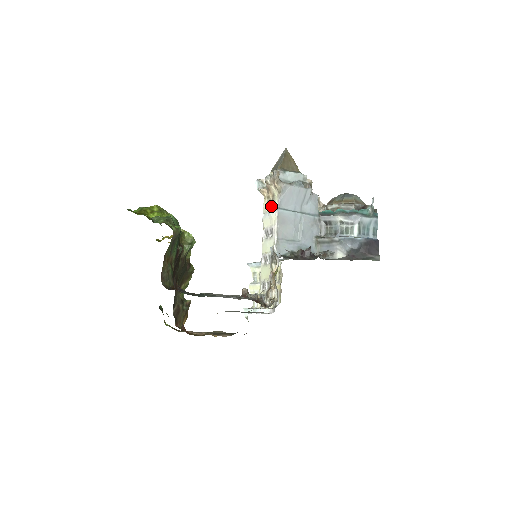
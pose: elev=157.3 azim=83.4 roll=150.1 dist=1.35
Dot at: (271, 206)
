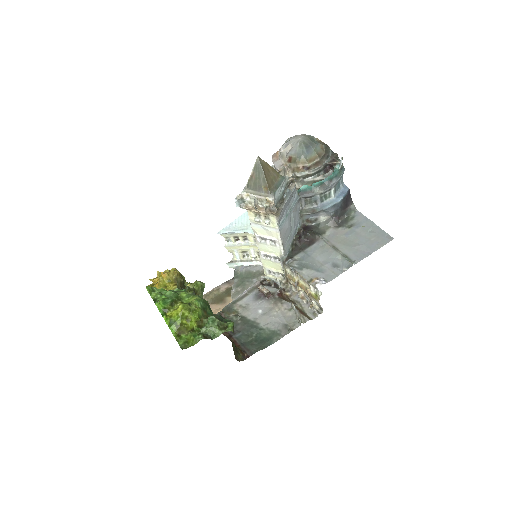
Dot at: (267, 224)
